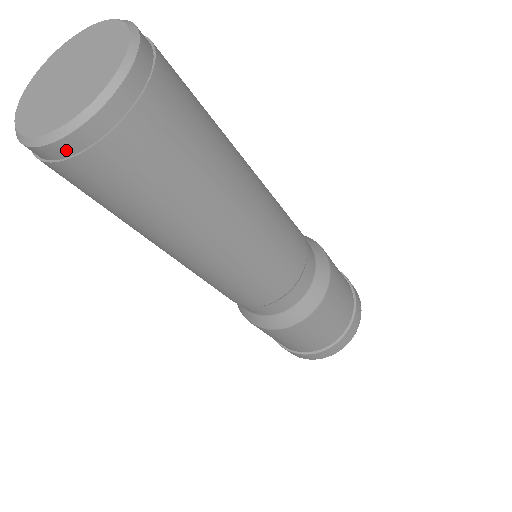
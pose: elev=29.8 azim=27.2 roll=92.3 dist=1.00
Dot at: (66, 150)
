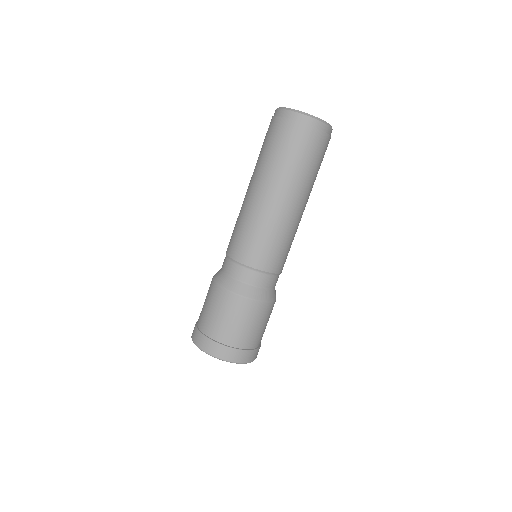
Dot at: (289, 115)
